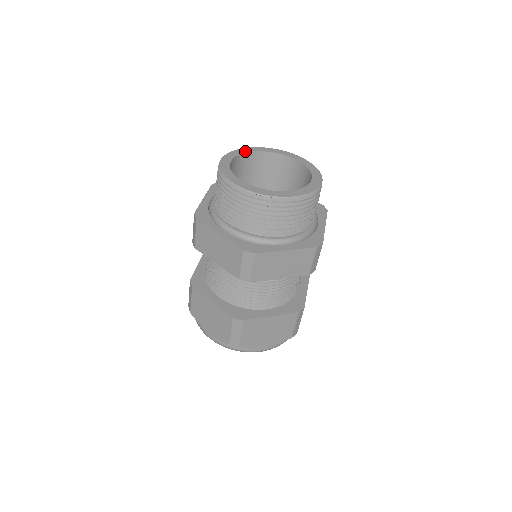
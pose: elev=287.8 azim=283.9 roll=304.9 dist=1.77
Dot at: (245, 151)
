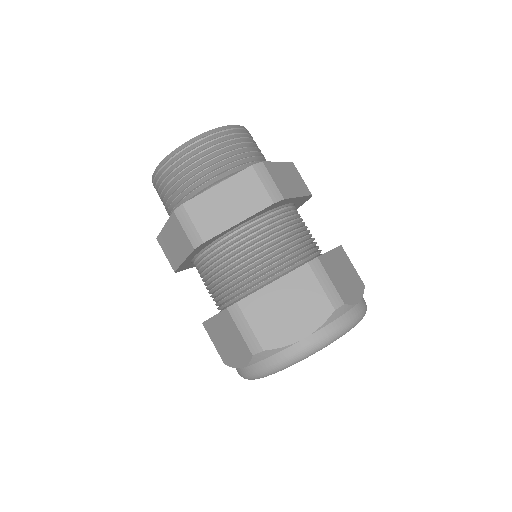
Dot at: occluded
